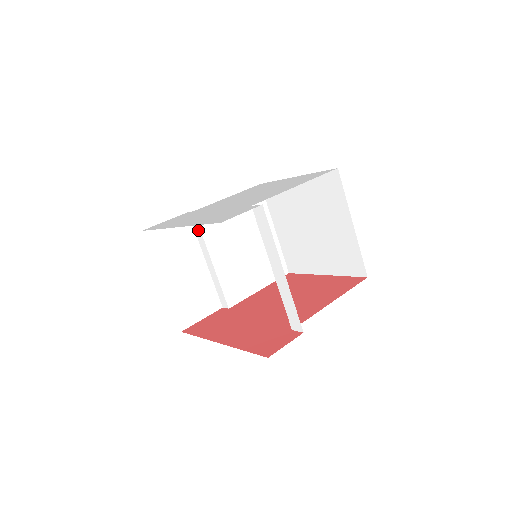
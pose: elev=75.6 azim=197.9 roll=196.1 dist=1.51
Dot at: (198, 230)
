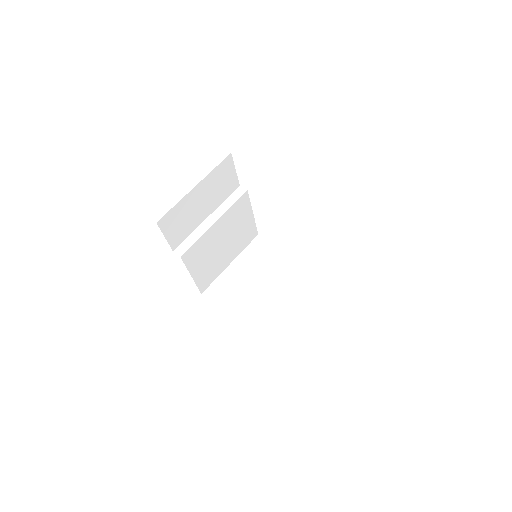
Dot at: (233, 200)
